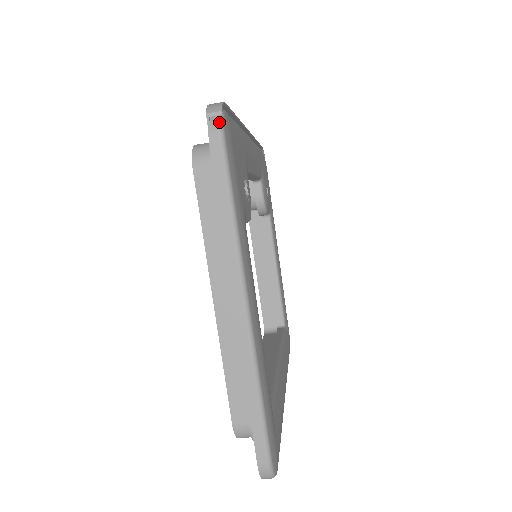
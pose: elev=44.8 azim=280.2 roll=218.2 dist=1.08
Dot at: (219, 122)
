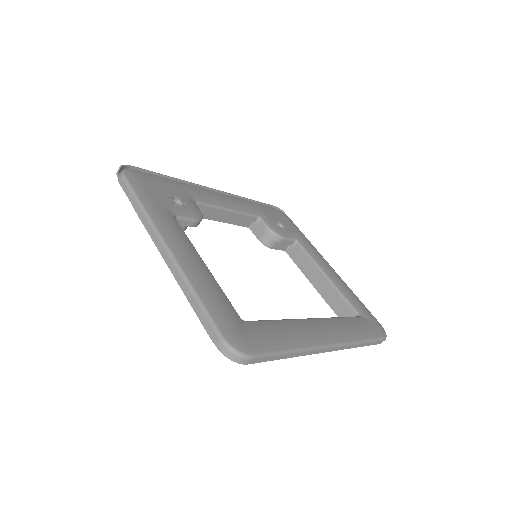
Dot at: (121, 172)
